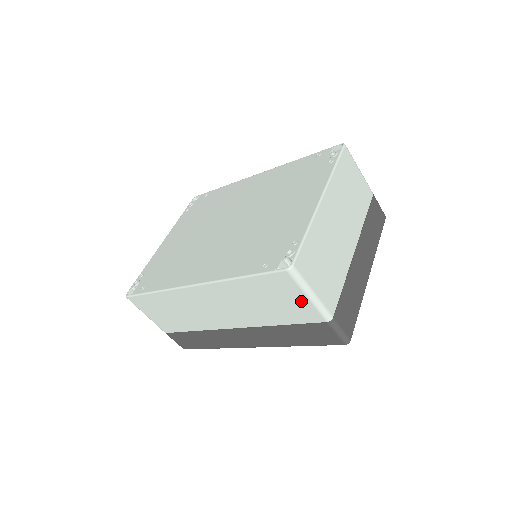
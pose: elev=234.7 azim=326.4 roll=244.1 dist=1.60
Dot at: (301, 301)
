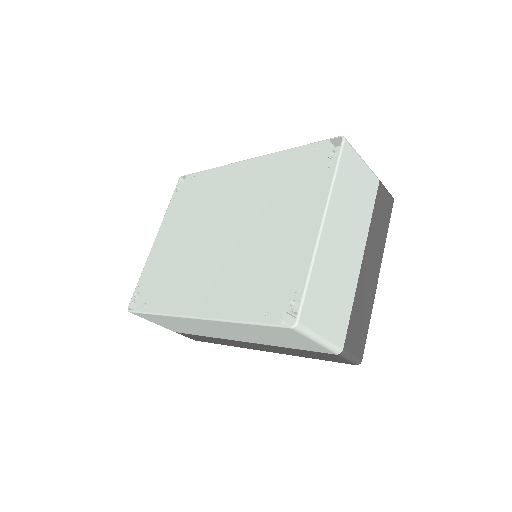
Dot at: (309, 342)
